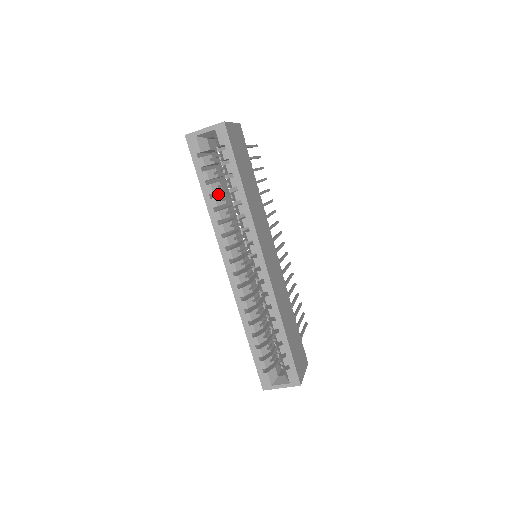
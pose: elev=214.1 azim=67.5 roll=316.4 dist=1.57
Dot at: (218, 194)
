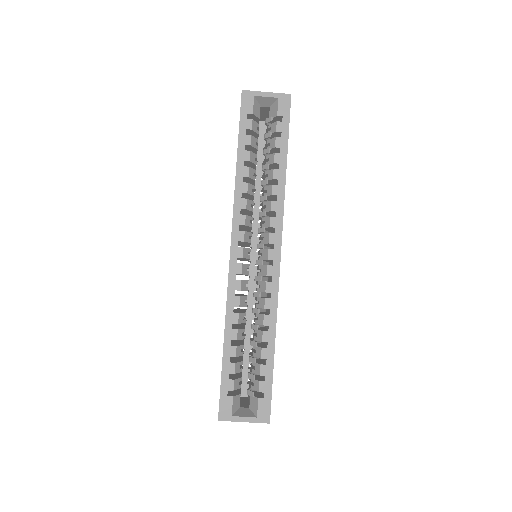
Dot at: occluded
